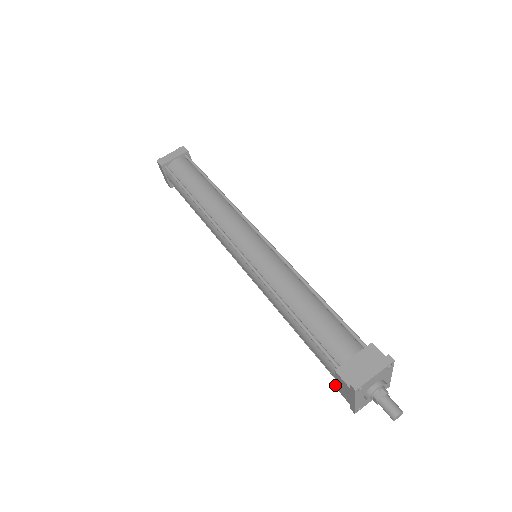
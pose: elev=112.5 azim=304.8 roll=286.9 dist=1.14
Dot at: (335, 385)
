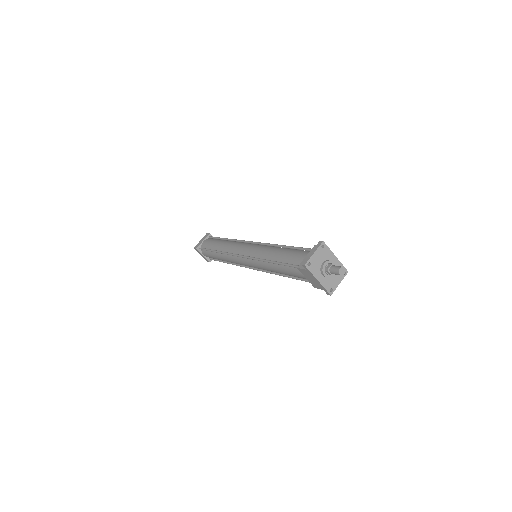
Dot at: (312, 285)
